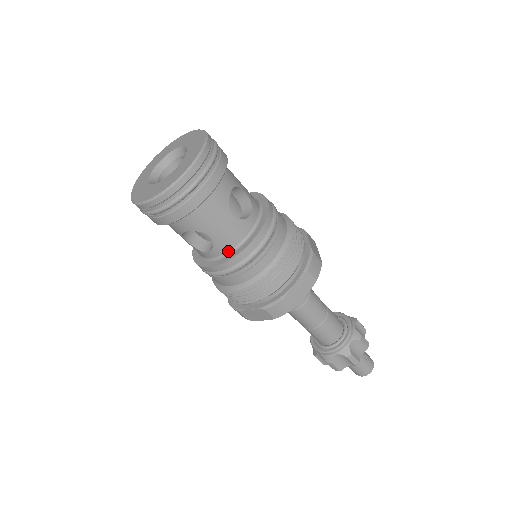
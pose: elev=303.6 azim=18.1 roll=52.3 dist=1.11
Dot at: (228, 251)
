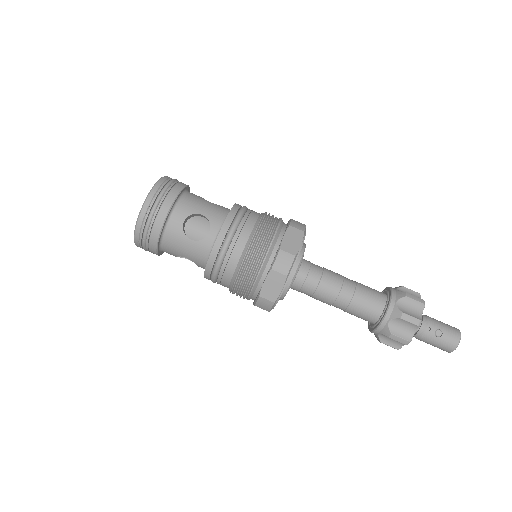
Dot at: (205, 265)
